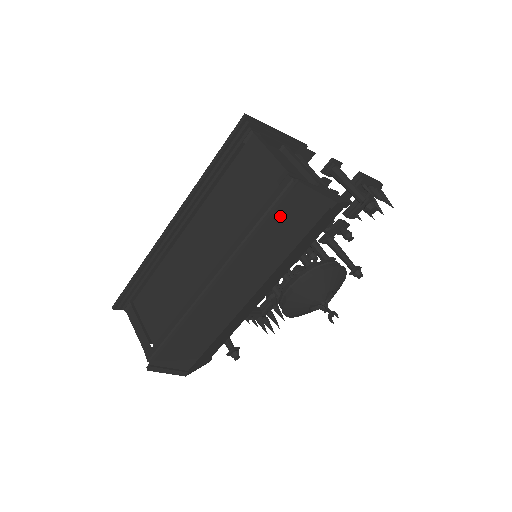
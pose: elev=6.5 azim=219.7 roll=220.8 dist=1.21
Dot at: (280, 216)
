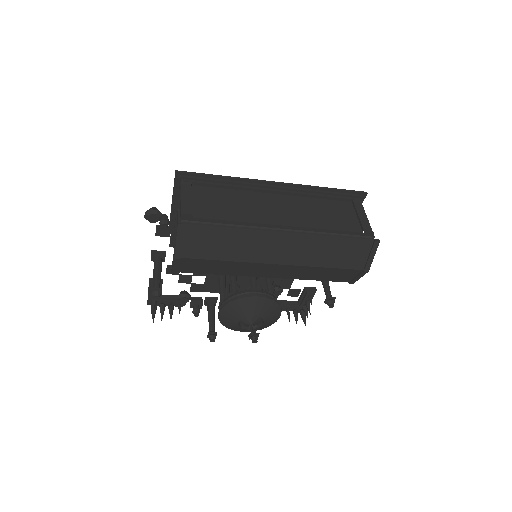
Dot at: (352, 244)
